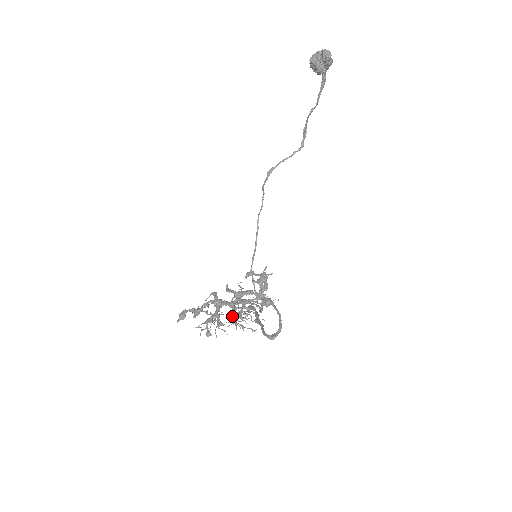
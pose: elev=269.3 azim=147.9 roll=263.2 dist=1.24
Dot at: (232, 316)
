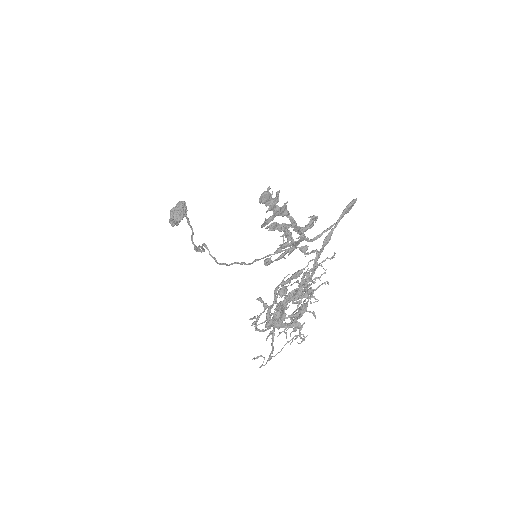
Dot at: occluded
